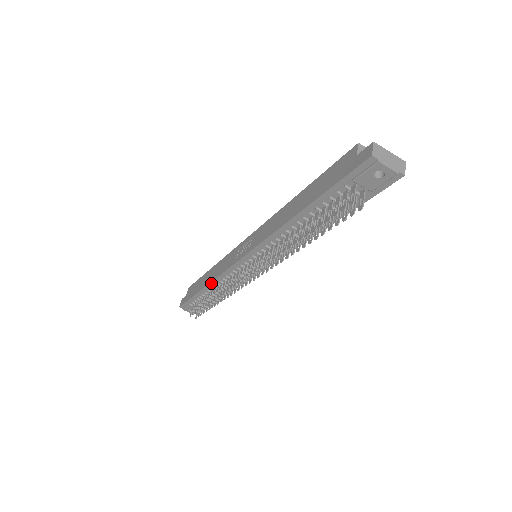
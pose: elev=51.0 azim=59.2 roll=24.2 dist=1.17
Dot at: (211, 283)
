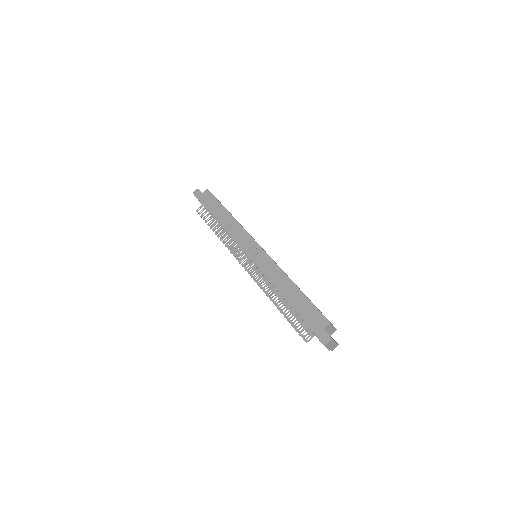
Dot at: (222, 226)
